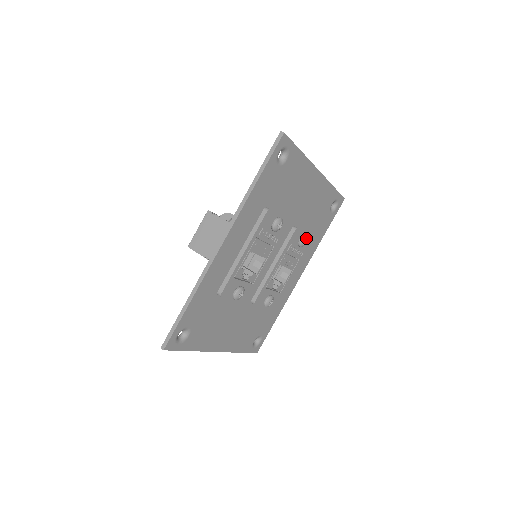
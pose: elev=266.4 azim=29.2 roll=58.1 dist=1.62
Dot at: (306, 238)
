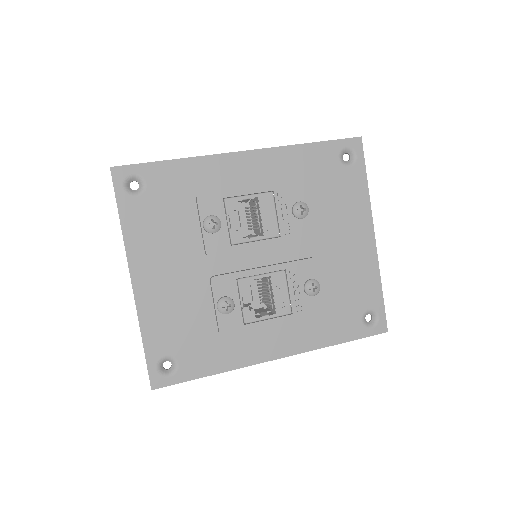
Dot at: (317, 285)
